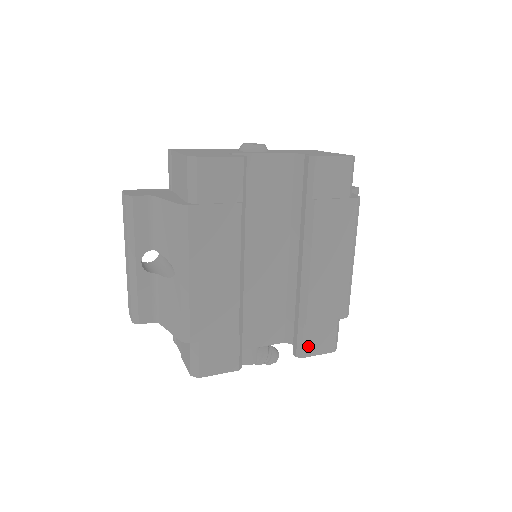
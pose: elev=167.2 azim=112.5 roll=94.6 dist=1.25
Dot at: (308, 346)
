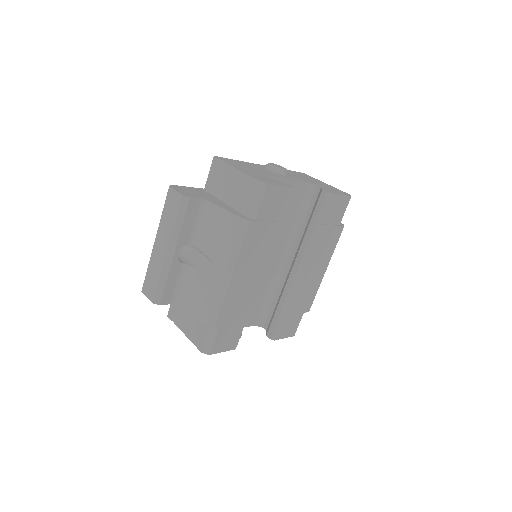
Dot at: (281, 331)
